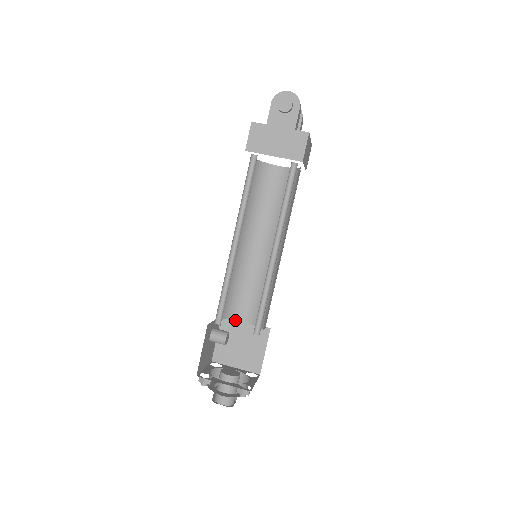
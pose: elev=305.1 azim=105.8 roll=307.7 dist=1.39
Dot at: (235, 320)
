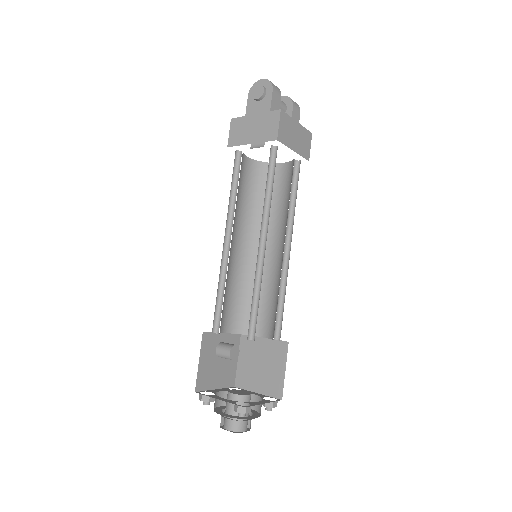
Dot at: occluded
